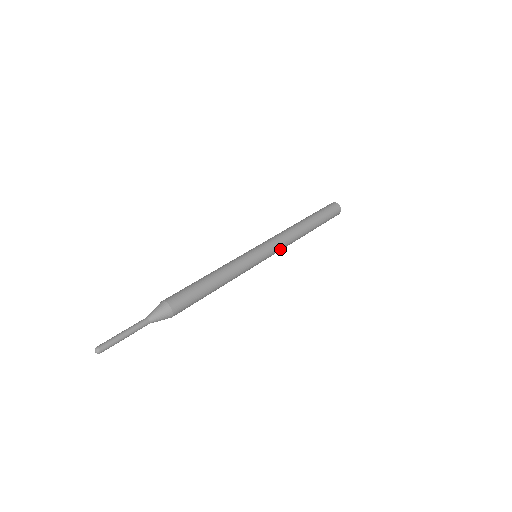
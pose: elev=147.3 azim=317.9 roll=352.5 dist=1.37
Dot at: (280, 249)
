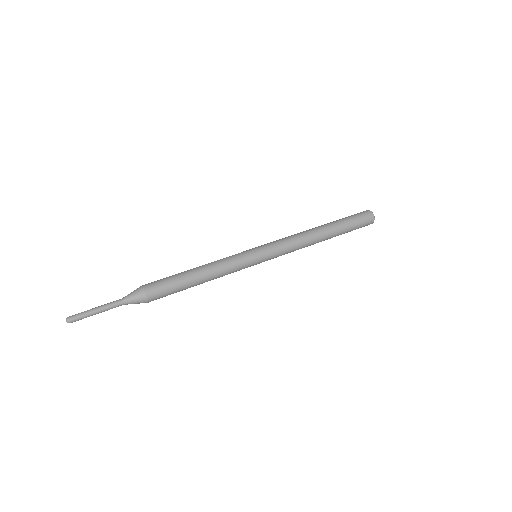
Dot at: occluded
